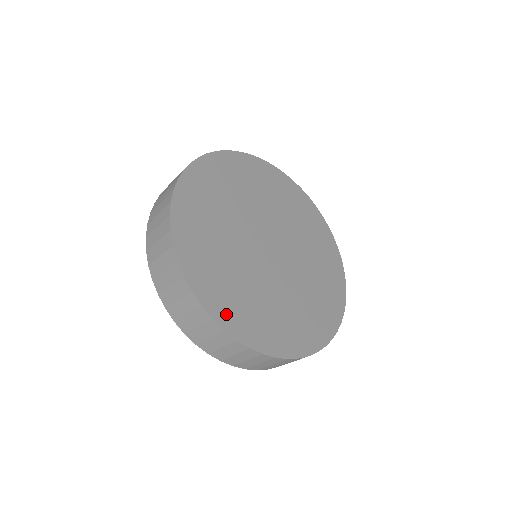
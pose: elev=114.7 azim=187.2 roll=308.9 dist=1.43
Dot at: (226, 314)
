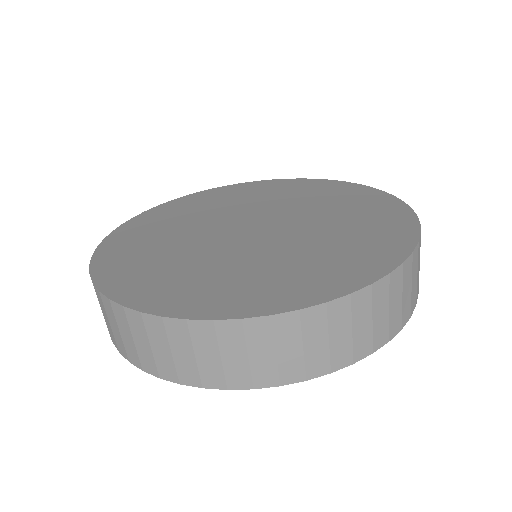
Dot at: (110, 264)
